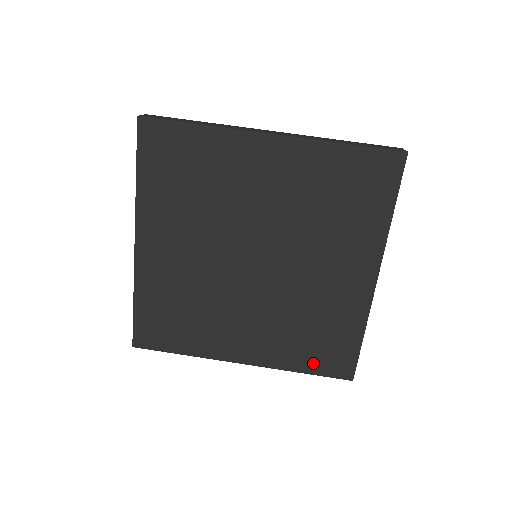
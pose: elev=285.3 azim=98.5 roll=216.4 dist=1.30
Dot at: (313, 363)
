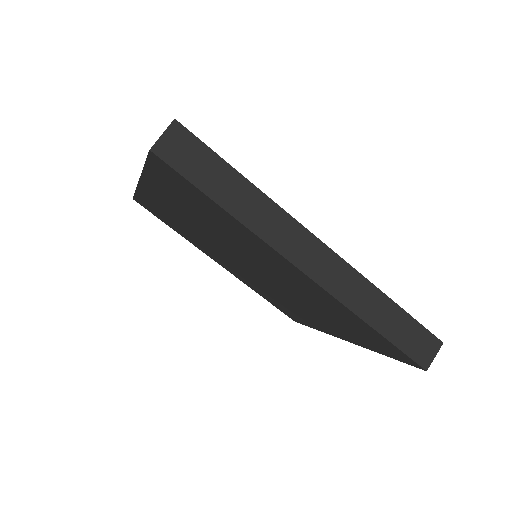
Dot at: (271, 302)
